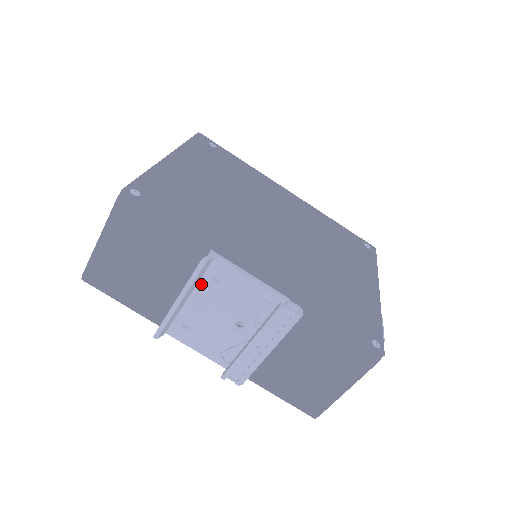
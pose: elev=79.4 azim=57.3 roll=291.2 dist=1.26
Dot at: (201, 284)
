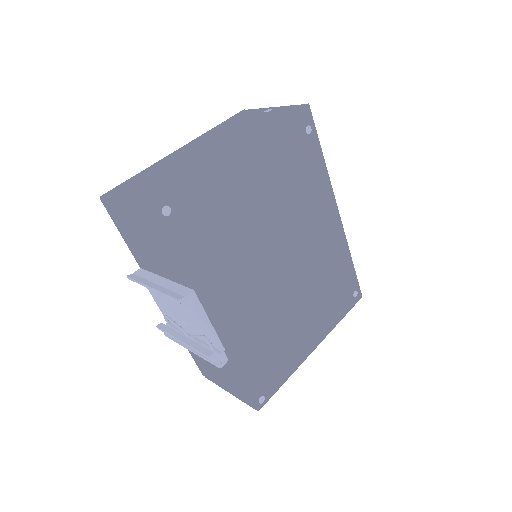
Dot at: occluded
